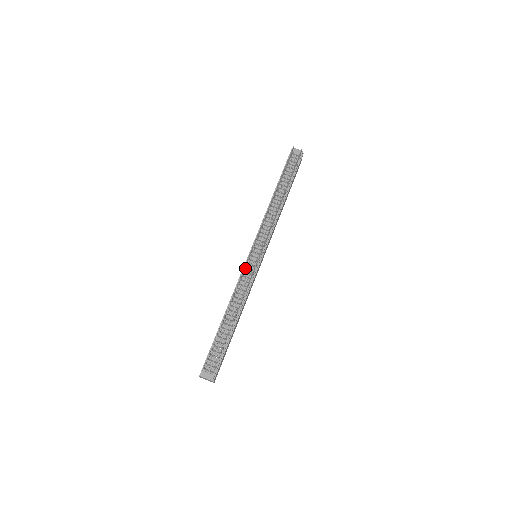
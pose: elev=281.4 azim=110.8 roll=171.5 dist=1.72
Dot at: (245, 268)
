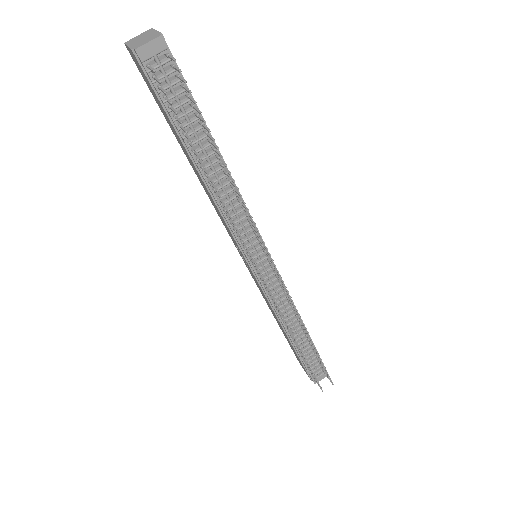
Dot at: (265, 288)
